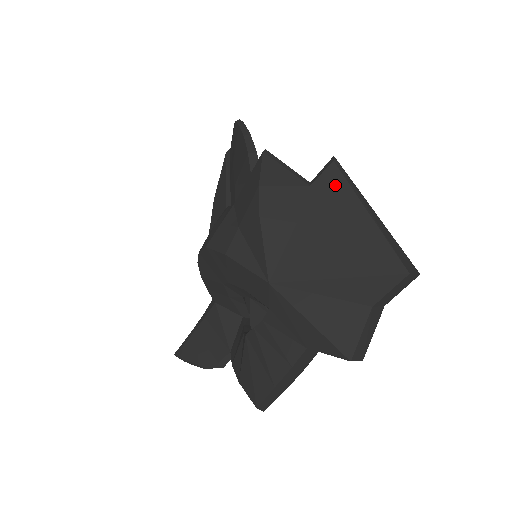
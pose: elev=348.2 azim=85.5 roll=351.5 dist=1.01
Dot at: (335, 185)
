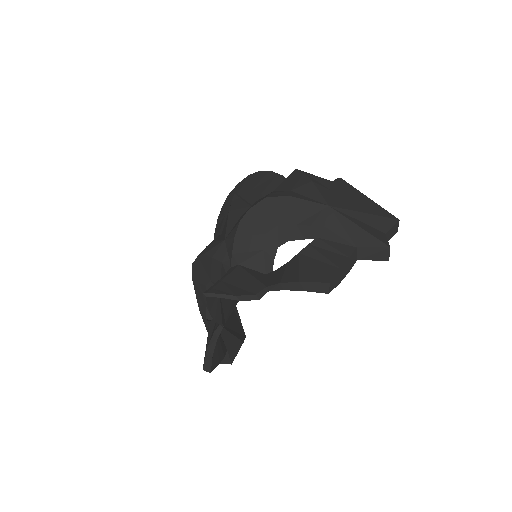
Dot at: (346, 185)
